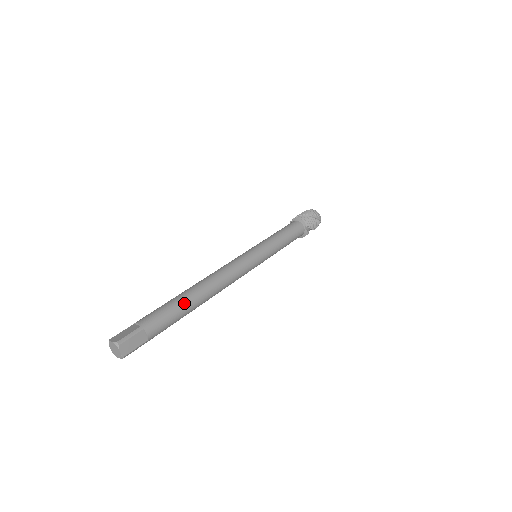
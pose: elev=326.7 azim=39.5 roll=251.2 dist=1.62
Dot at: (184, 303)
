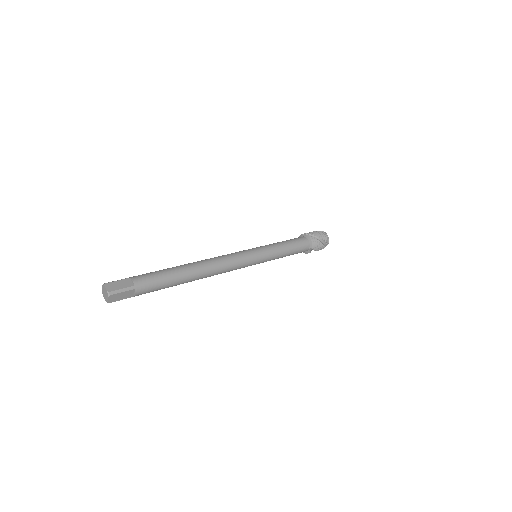
Dot at: (177, 279)
